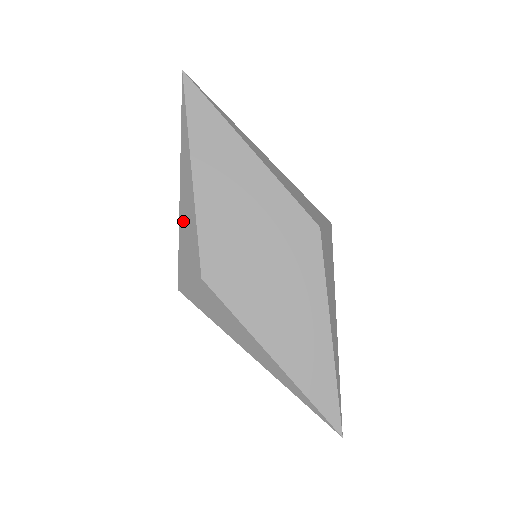
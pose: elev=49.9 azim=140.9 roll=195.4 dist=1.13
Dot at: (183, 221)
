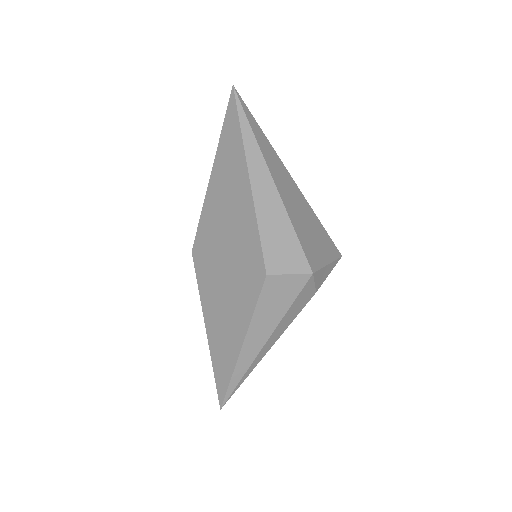
Dot at: occluded
